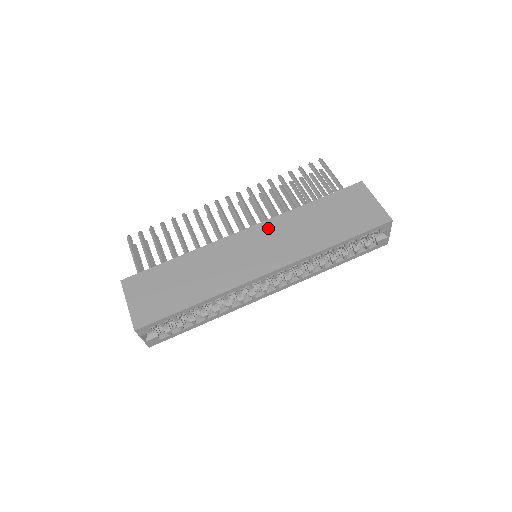
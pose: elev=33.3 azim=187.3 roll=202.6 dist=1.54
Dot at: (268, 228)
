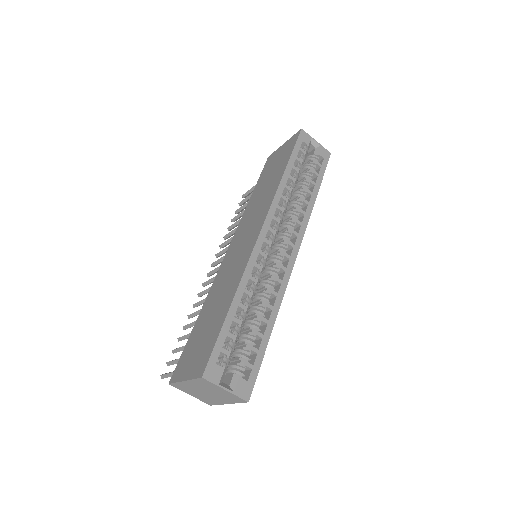
Dot at: (239, 231)
